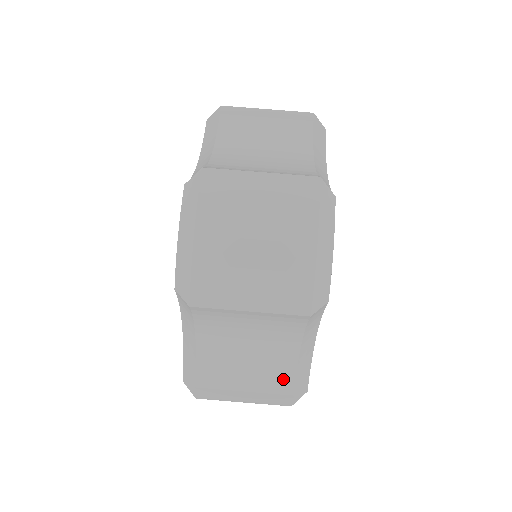
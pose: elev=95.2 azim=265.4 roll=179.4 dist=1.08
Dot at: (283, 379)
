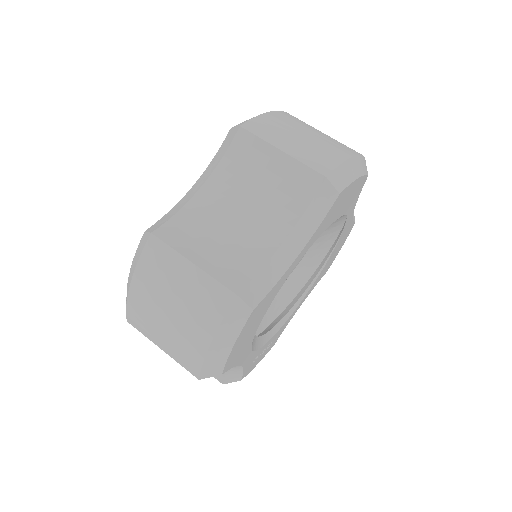
Dot at: (246, 266)
